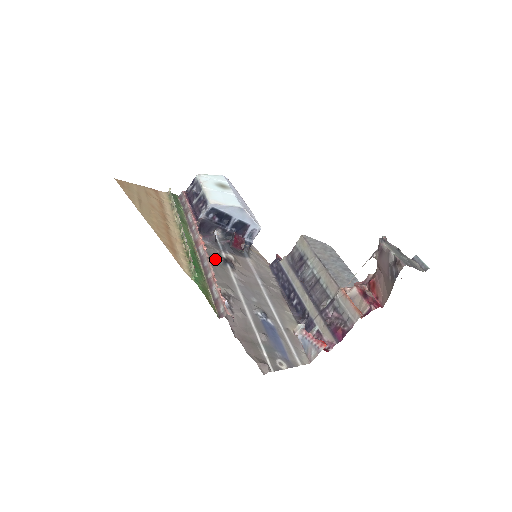
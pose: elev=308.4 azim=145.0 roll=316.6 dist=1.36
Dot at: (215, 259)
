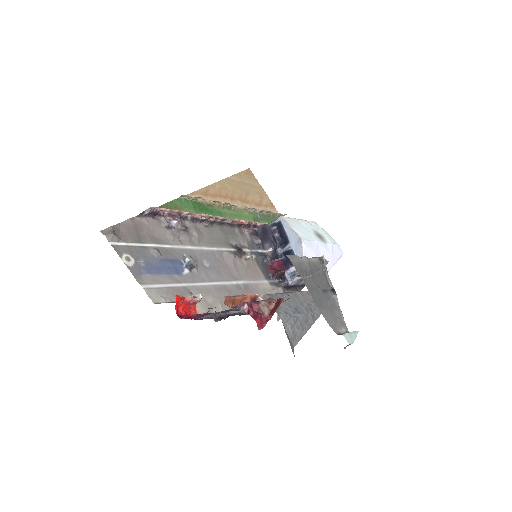
Dot at: (232, 238)
